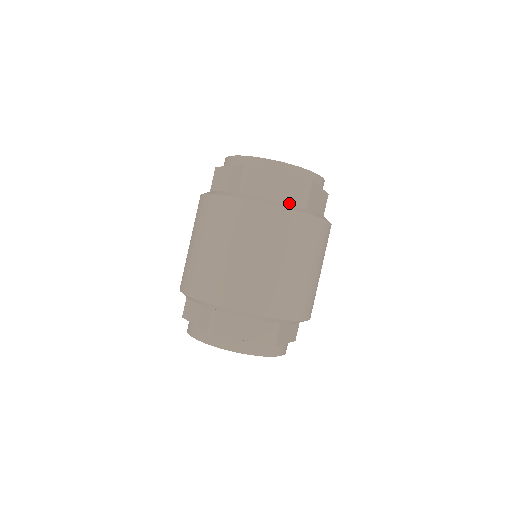
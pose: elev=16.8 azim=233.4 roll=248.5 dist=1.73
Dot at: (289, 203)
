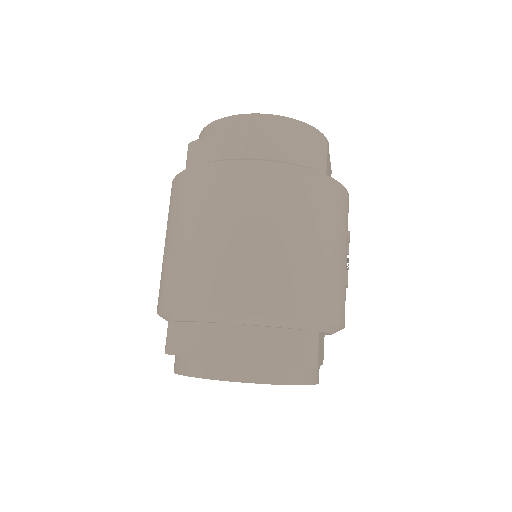
Dot at: occluded
